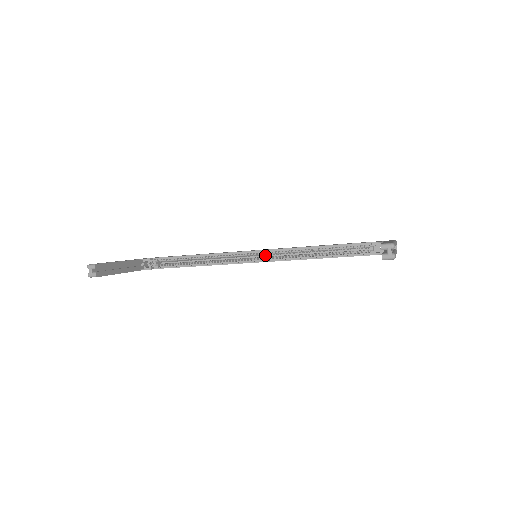
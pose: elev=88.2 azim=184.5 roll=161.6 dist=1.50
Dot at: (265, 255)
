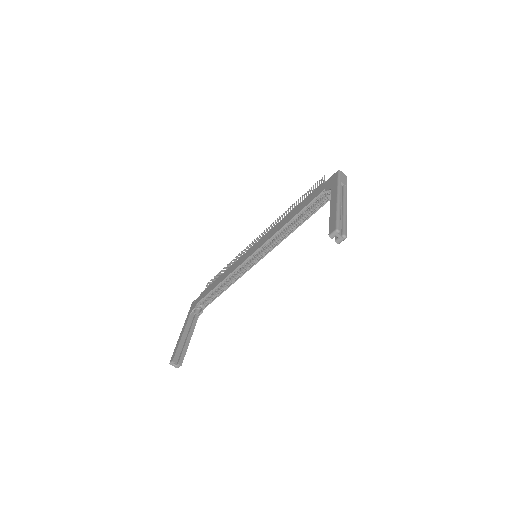
Dot at: (261, 250)
